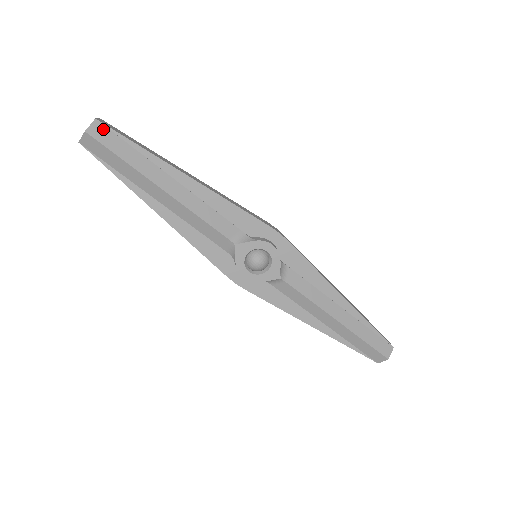
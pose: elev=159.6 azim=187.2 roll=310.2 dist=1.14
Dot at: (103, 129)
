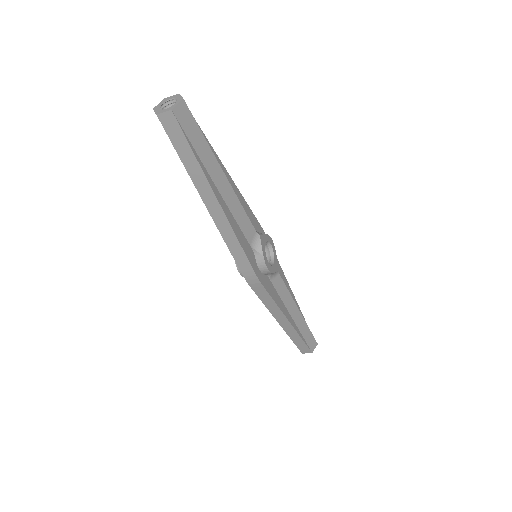
Dot at: occluded
